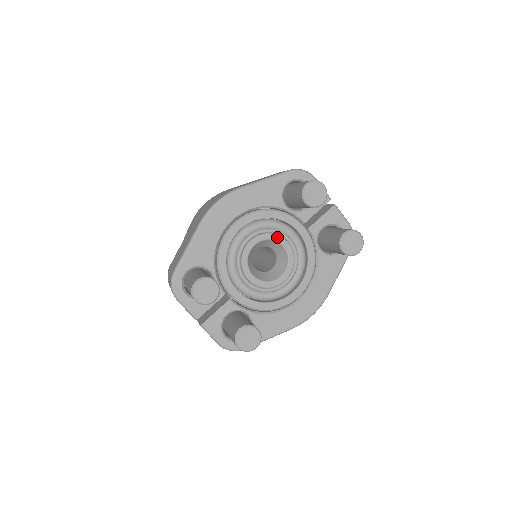
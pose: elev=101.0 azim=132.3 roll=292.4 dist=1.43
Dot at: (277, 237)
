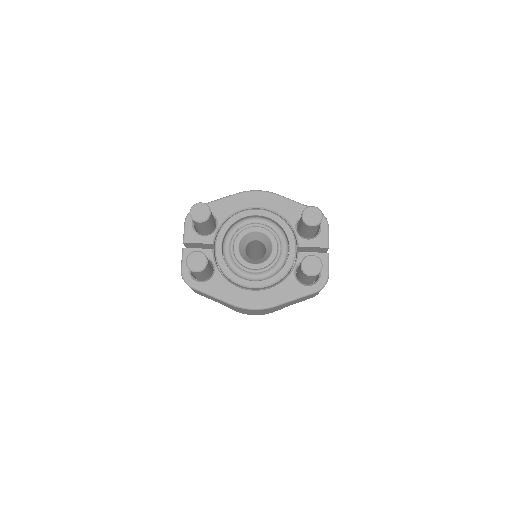
Dot at: (274, 239)
